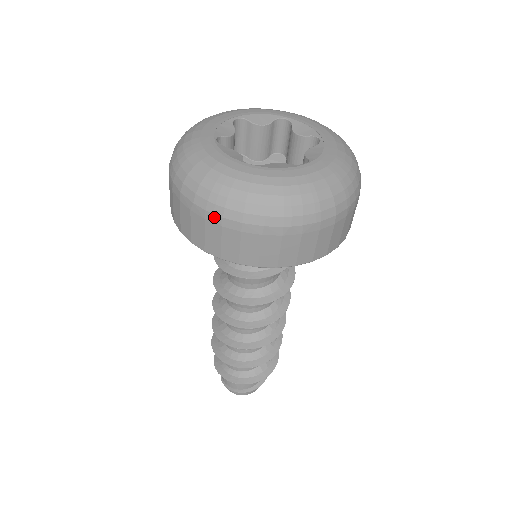
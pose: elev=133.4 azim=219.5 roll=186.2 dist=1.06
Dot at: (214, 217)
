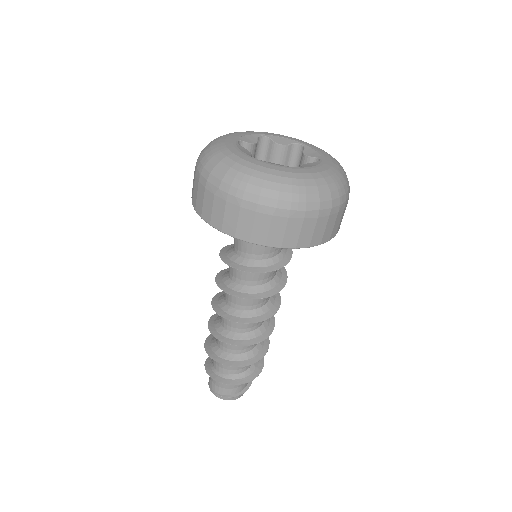
Dot at: (298, 213)
